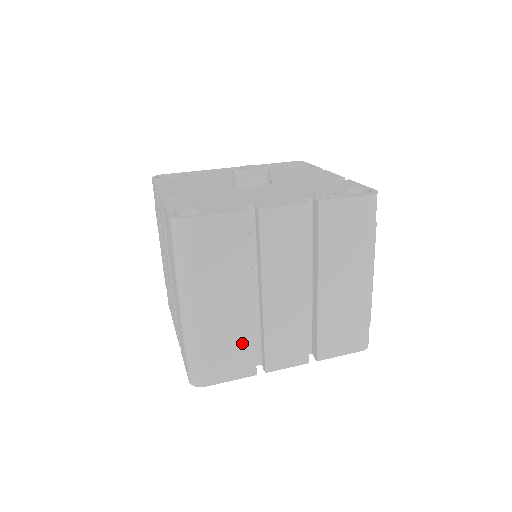
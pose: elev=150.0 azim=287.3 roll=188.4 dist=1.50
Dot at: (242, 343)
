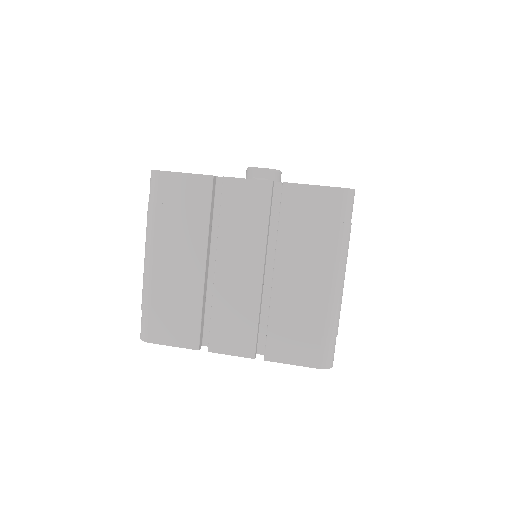
Dot at: (189, 309)
